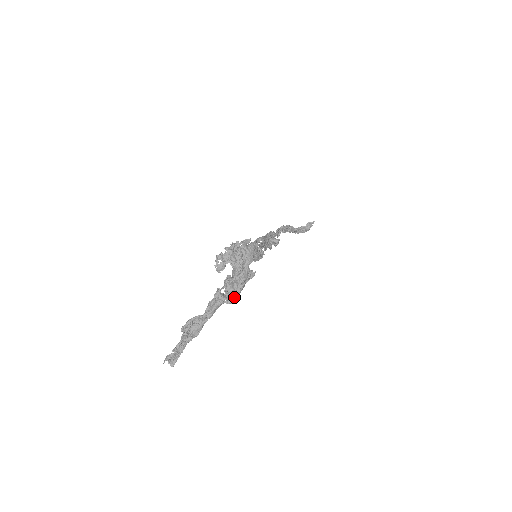
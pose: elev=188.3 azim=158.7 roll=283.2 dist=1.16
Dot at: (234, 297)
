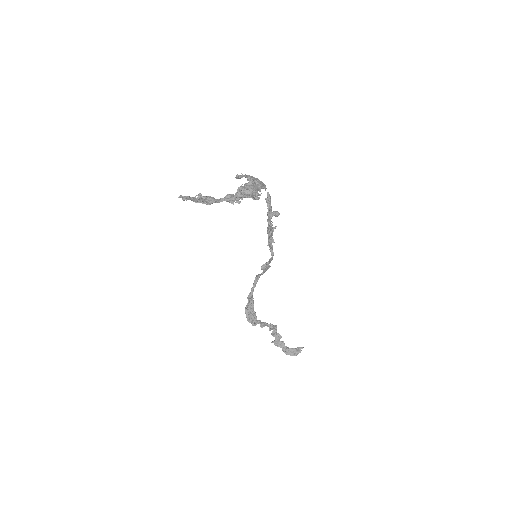
Dot at: (242, 194)
